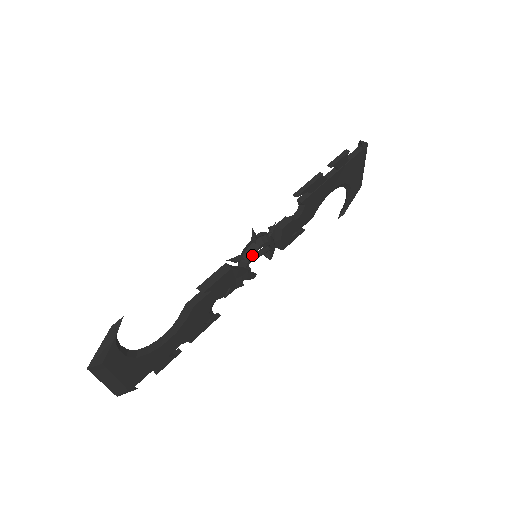
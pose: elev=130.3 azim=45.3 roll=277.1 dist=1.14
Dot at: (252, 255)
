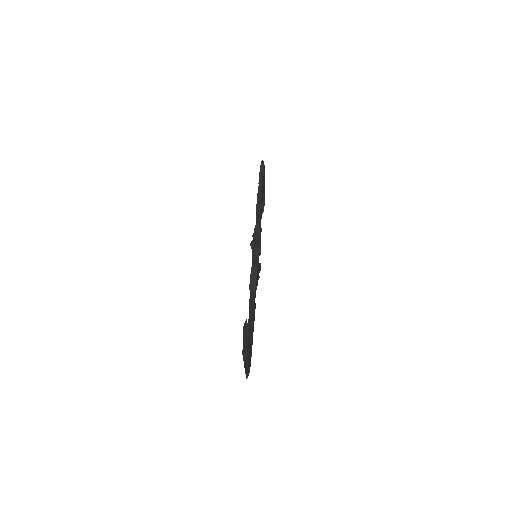
Dot at: (259, 255)
